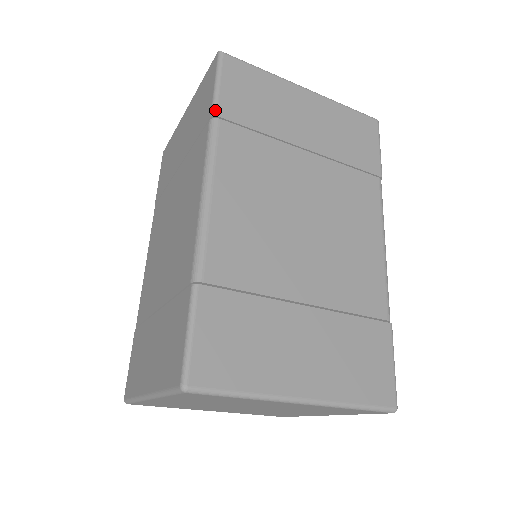
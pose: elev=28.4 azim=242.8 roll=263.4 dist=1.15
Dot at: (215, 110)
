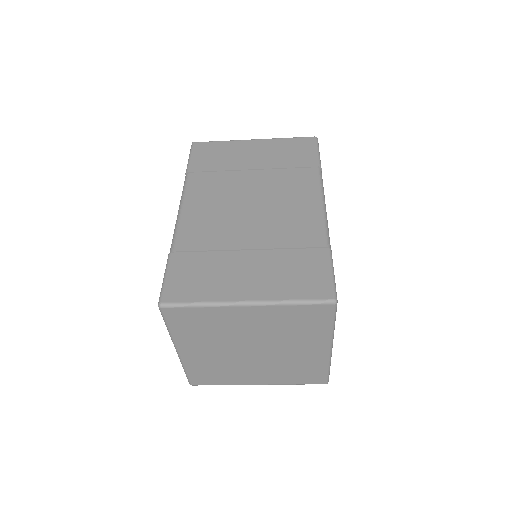
Dot at: (187, 170)
